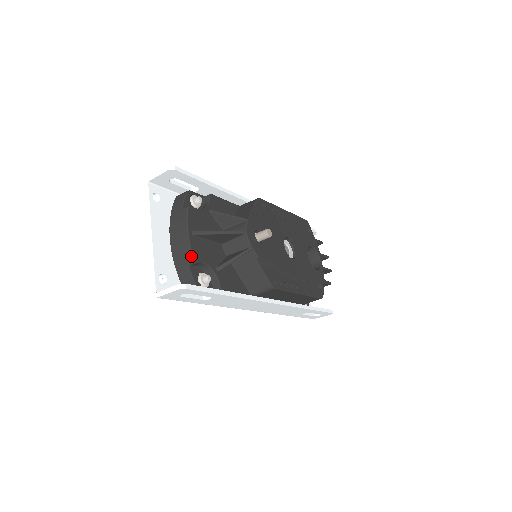
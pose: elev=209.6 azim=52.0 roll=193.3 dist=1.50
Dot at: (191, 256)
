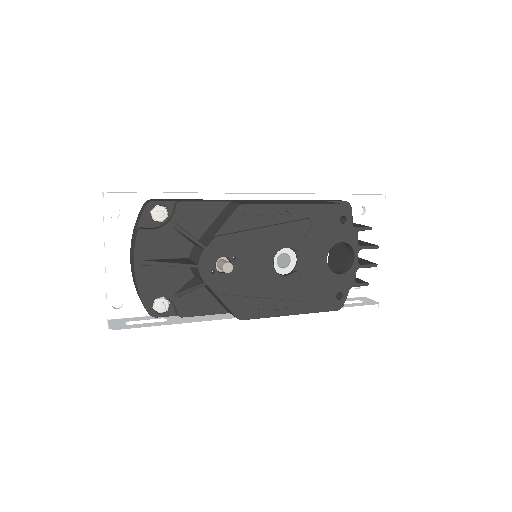
Dot at: (137, 289)
